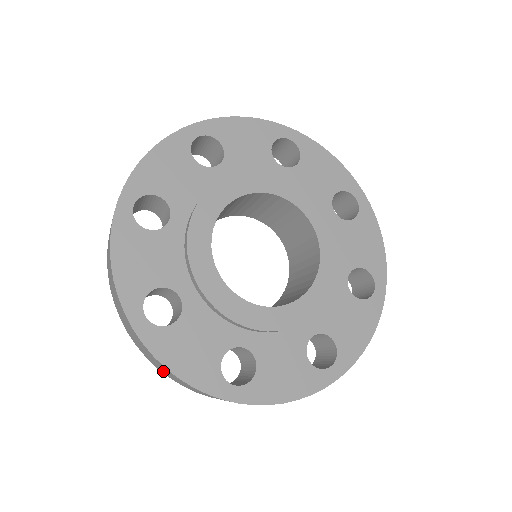
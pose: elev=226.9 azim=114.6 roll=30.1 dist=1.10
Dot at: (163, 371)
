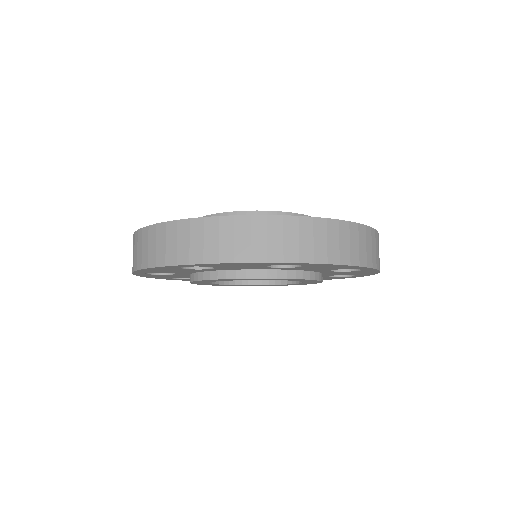
Dot at: occluded
